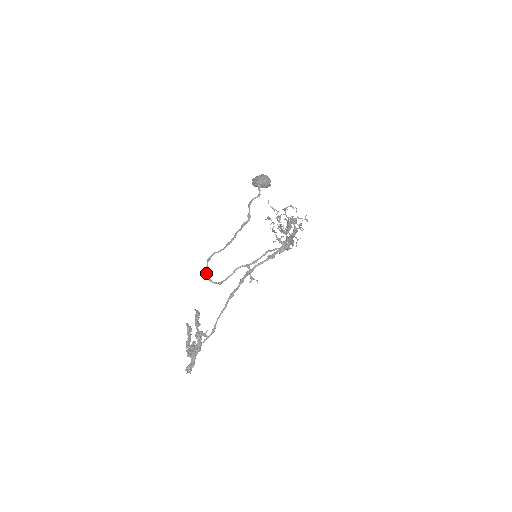
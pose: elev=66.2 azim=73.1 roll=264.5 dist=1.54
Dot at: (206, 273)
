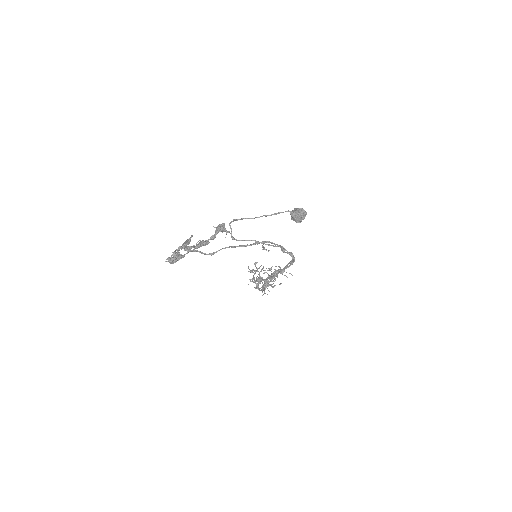
Dot at: (230, 223)
